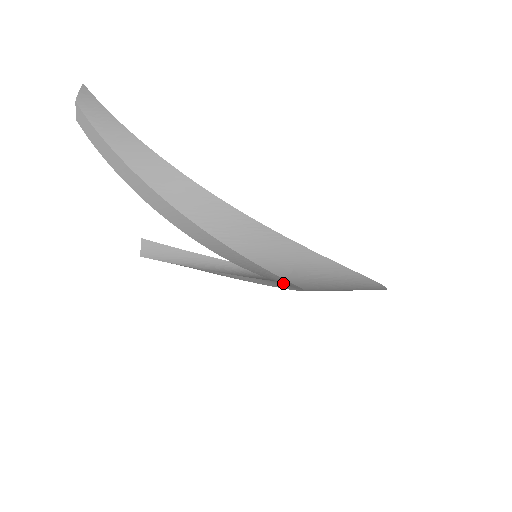
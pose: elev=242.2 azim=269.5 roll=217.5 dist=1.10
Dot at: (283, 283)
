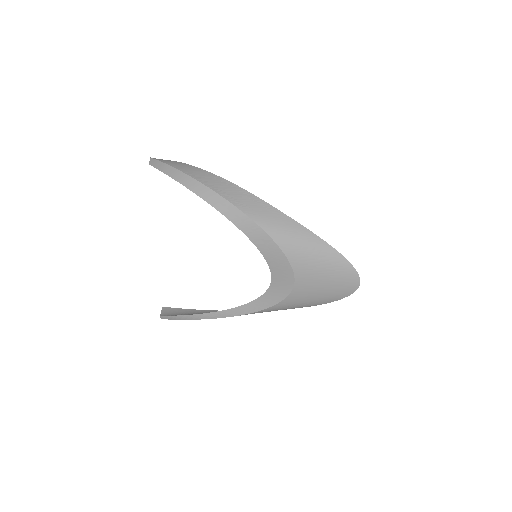
Dot at: (277, 272)
